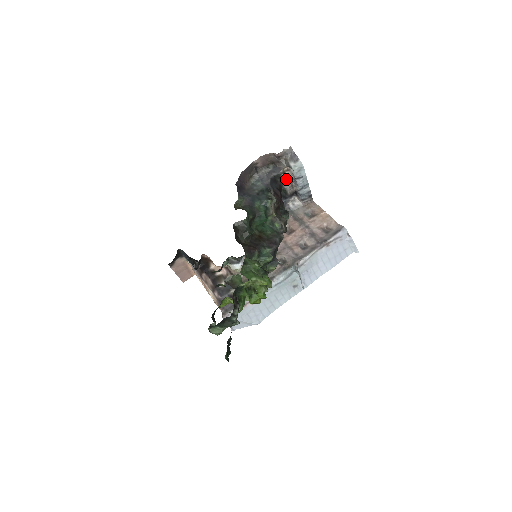
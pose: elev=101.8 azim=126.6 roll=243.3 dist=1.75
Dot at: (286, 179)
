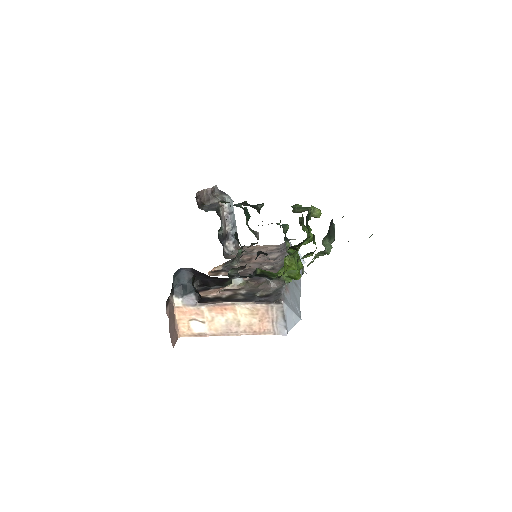
Dot at: (222, 215)
